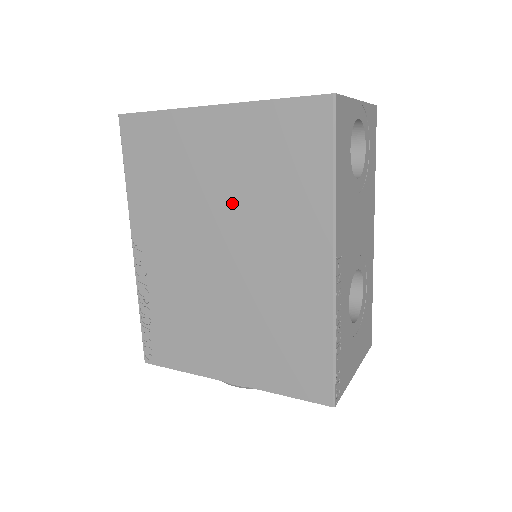
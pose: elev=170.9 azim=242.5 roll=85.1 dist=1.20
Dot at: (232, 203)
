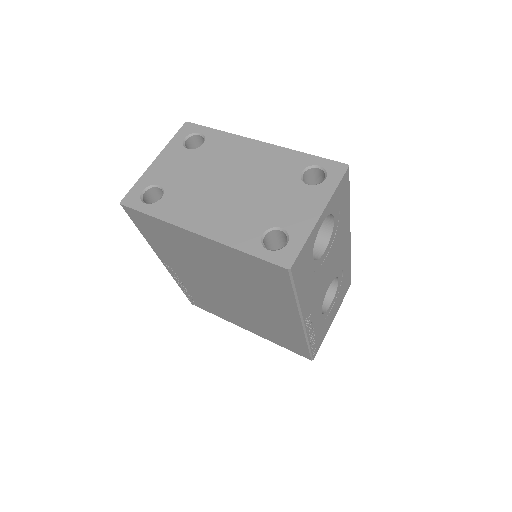
Dot at: (228, 278)
